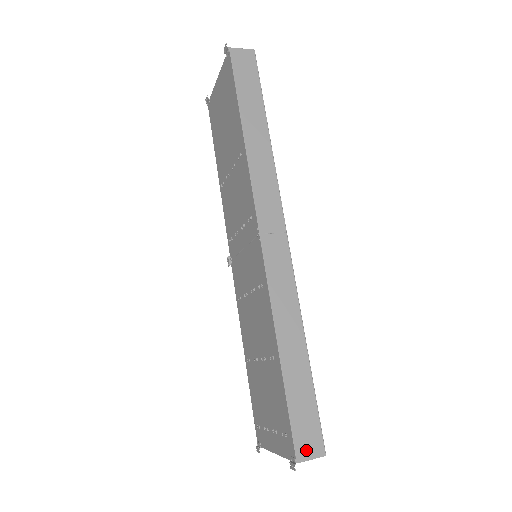
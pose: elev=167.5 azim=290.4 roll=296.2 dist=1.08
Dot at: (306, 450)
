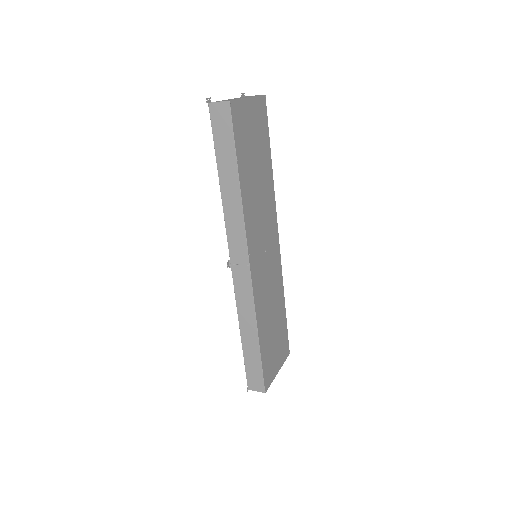
Dot at: (254, 386)
